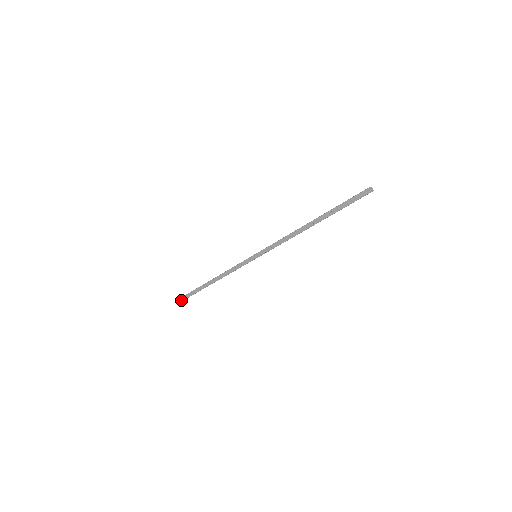
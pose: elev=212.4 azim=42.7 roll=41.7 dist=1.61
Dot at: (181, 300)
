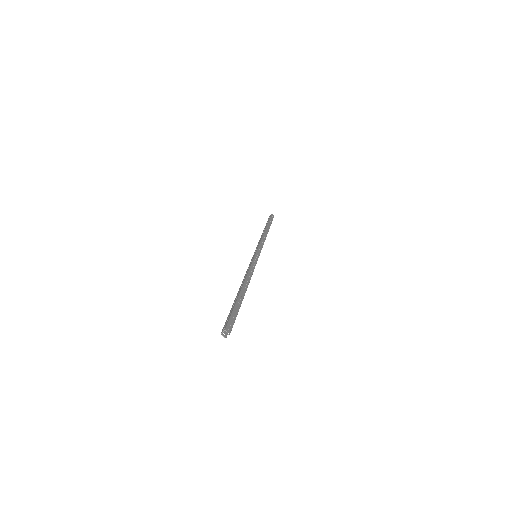
Dot at: occluded
